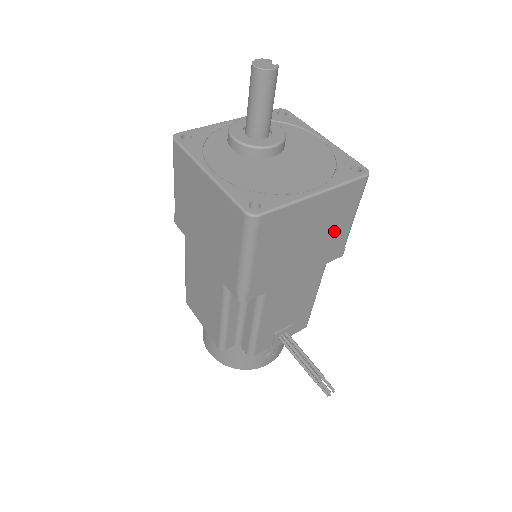
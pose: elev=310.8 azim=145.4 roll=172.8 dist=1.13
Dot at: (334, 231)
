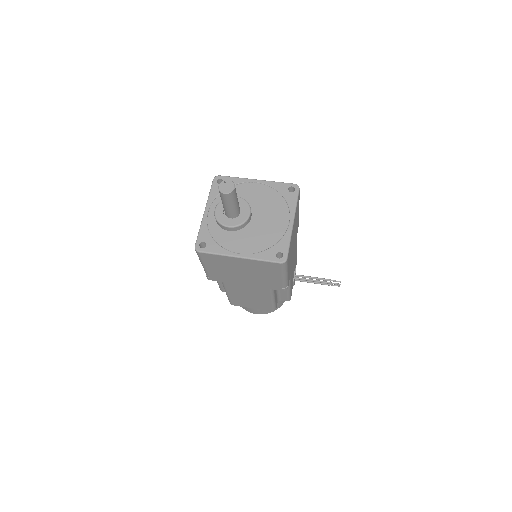
Dot at: (297, 221)
